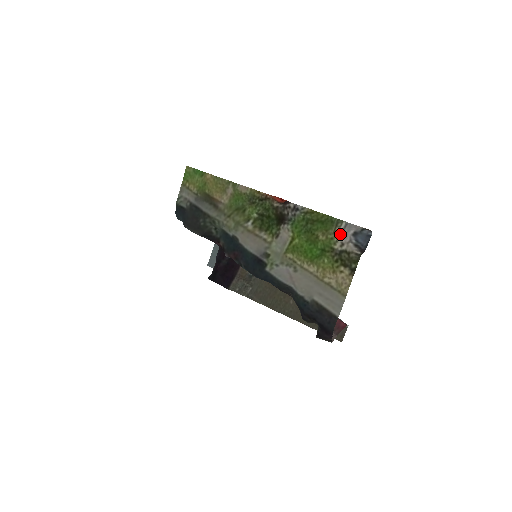
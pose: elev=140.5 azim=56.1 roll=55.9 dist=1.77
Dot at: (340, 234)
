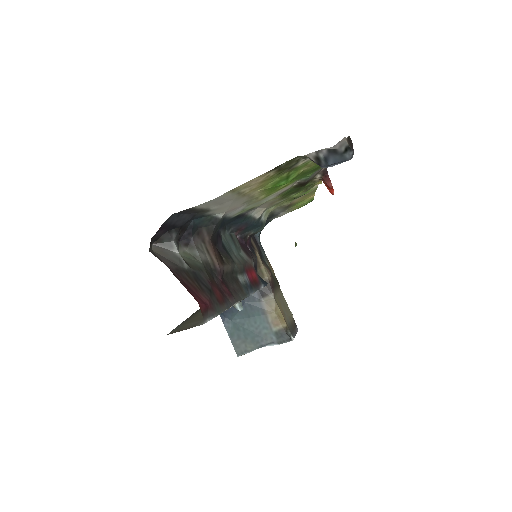
Dot at: occluded
